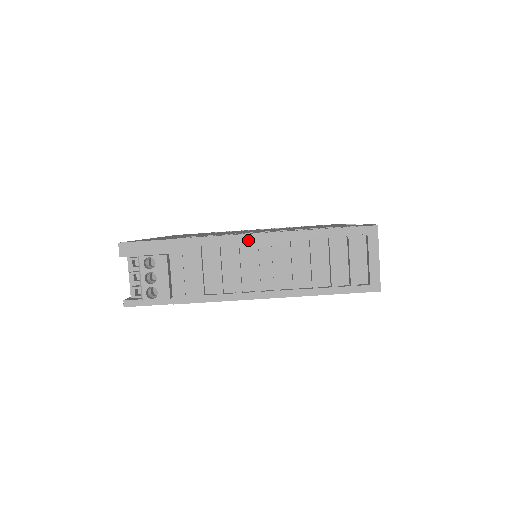
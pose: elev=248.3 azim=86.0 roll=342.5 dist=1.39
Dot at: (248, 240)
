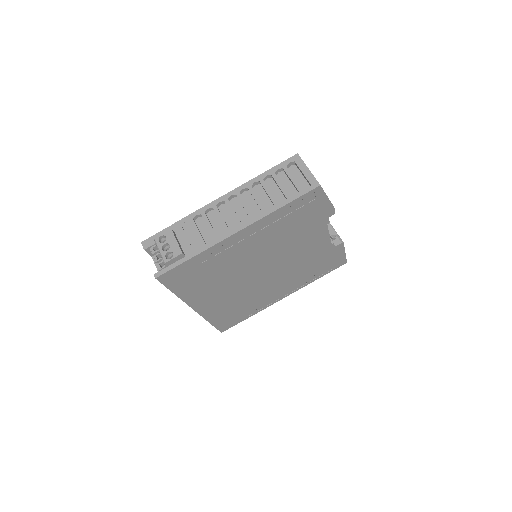
Dot at: (221, 201)
